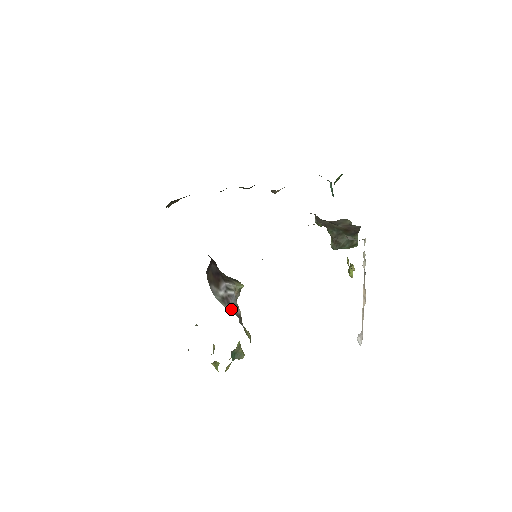
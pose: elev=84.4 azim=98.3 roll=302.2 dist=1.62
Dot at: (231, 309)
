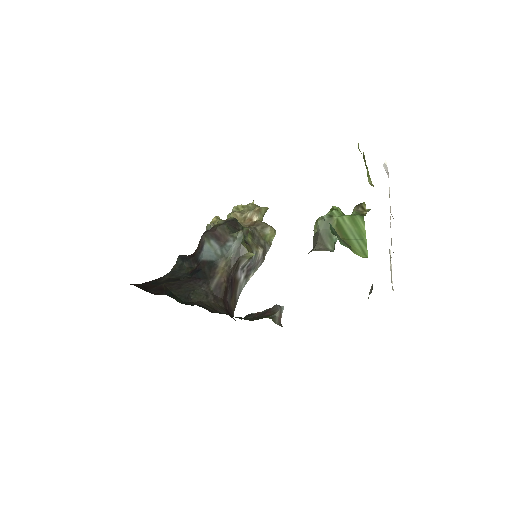
Dot at: (255, 267)
